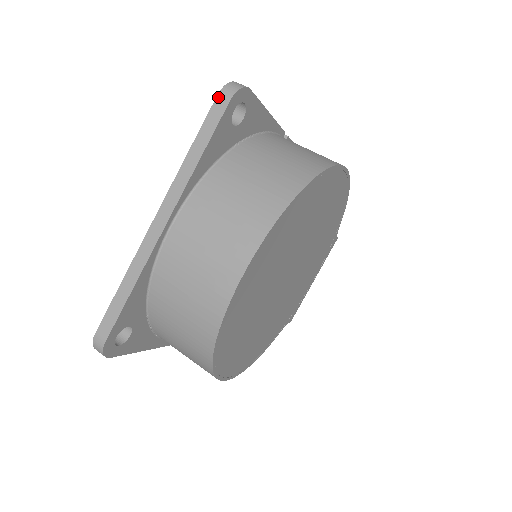
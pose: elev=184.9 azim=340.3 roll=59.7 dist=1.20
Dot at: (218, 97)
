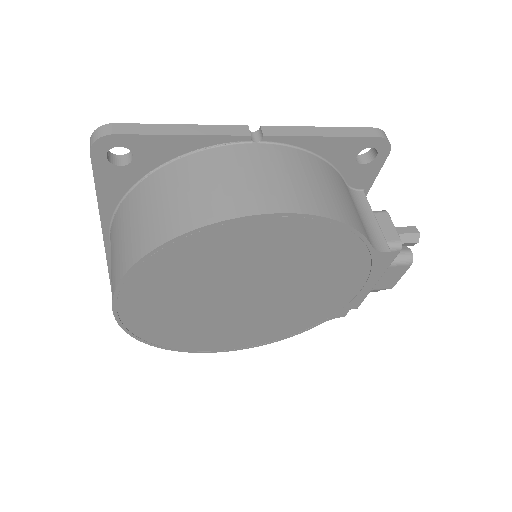
Dot at: occluded
